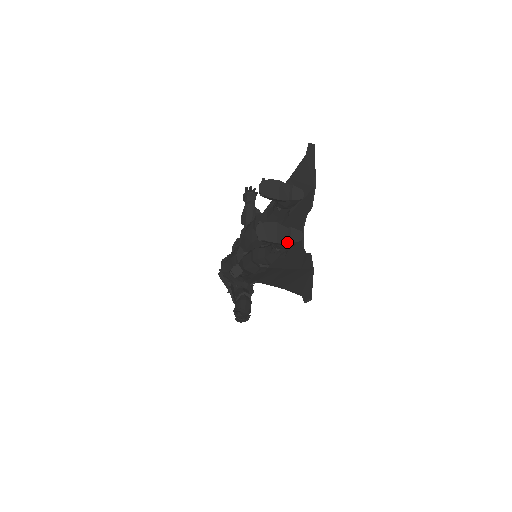
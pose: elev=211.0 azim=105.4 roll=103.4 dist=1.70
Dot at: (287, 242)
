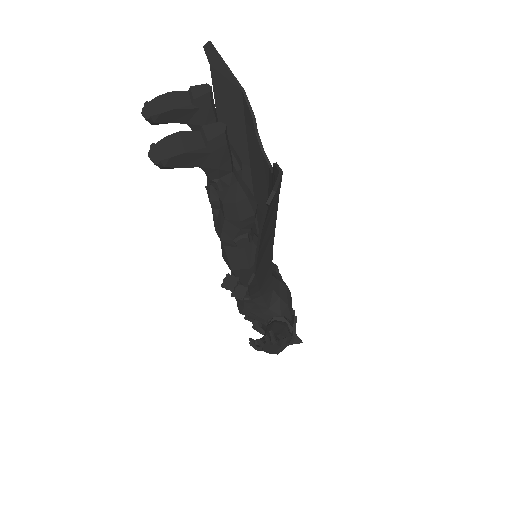
Dot at: (204, 146)
